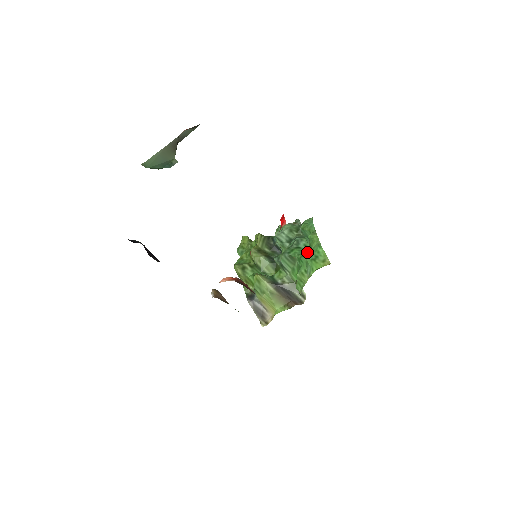
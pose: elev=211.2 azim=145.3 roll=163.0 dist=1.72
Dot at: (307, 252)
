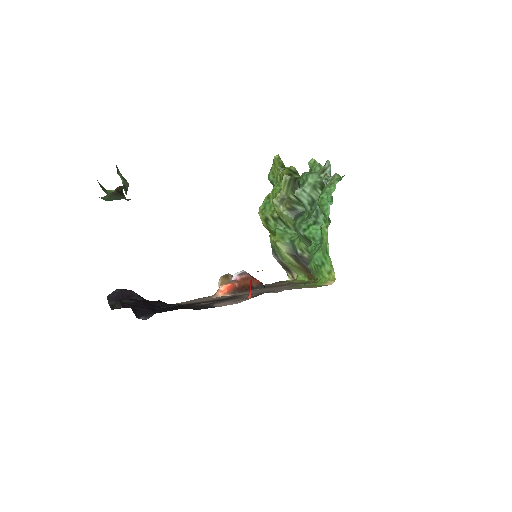
Dot at: (317, 247)
